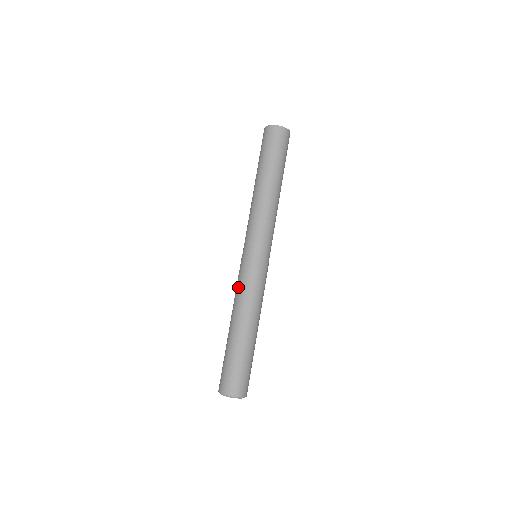
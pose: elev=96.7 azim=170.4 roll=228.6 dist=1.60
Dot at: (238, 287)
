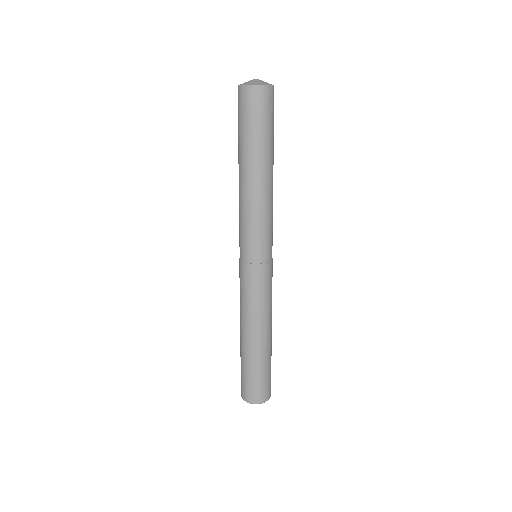
Dot at: (251, 300)
